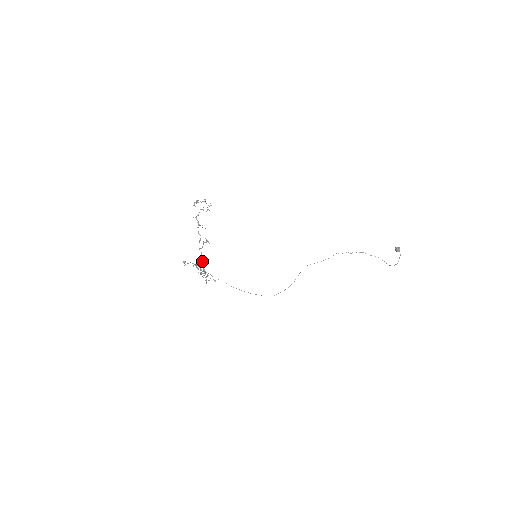
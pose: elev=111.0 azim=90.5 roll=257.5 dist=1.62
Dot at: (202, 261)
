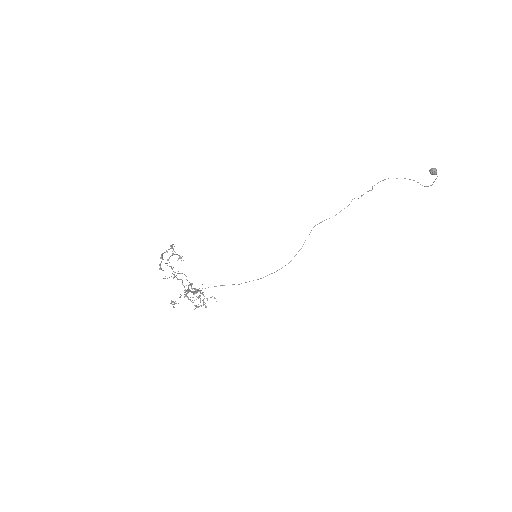
Dot at: (193, 293)
